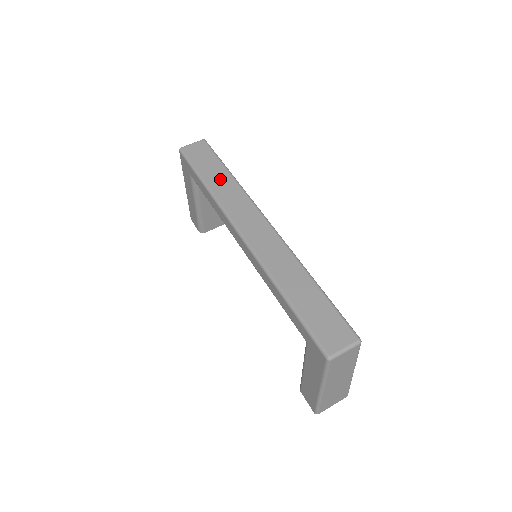
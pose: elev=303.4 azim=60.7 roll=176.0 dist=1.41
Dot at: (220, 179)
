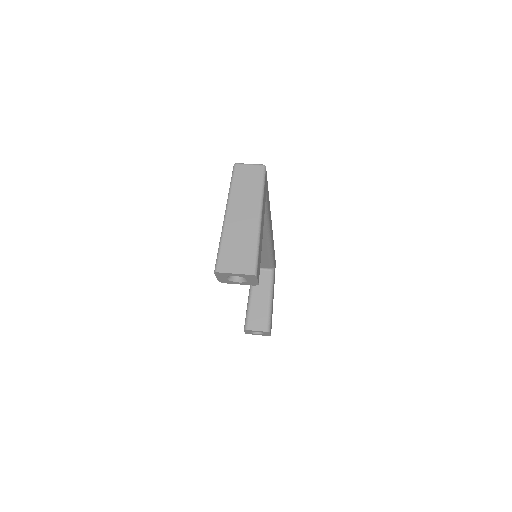
Dot at: occluded
